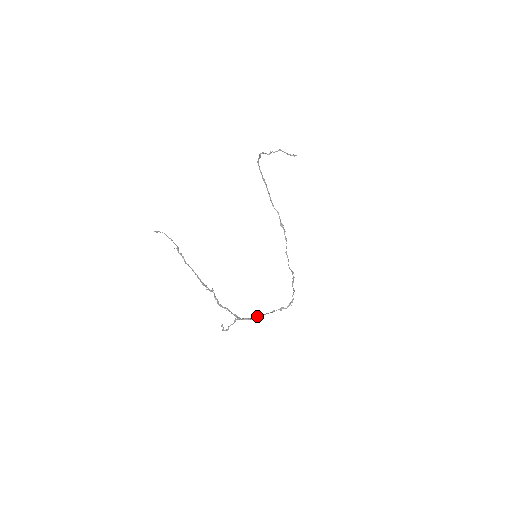
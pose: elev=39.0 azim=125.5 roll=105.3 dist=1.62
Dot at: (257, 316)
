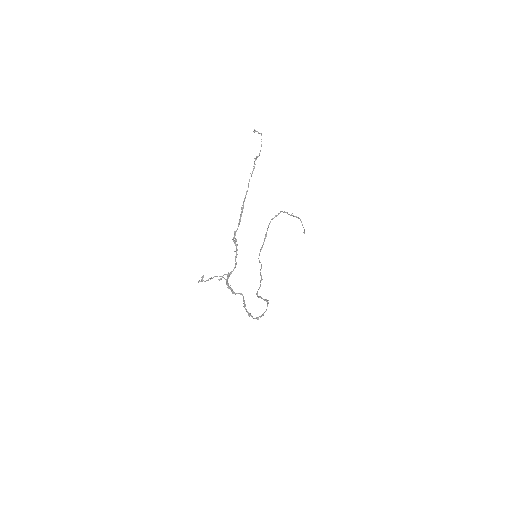
Dot at: occluded
